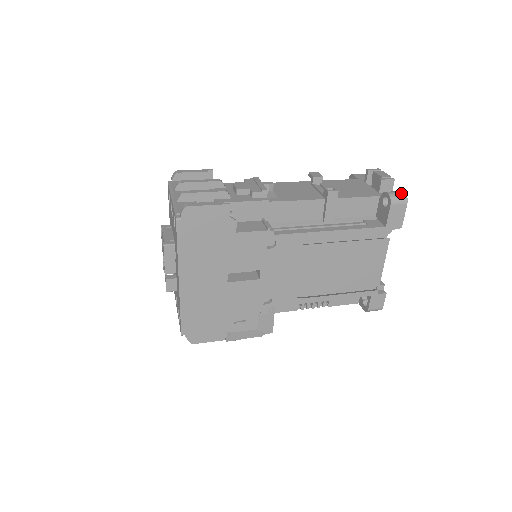
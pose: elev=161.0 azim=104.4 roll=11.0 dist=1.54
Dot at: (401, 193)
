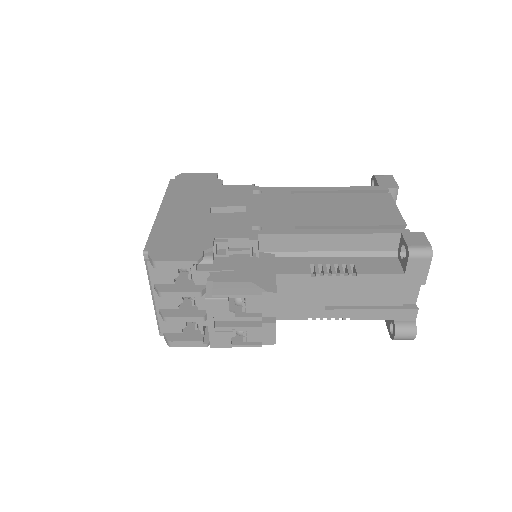
Dot at: occluded
